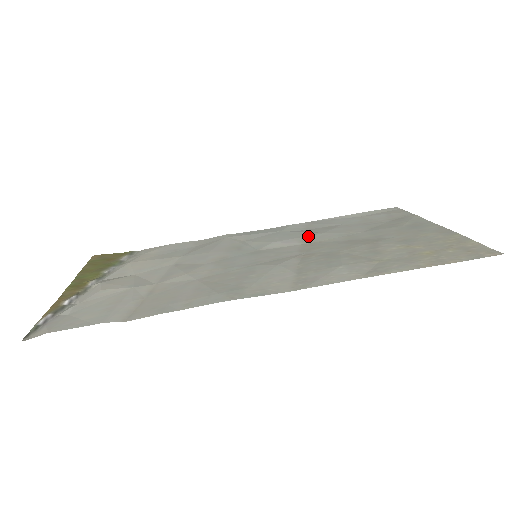
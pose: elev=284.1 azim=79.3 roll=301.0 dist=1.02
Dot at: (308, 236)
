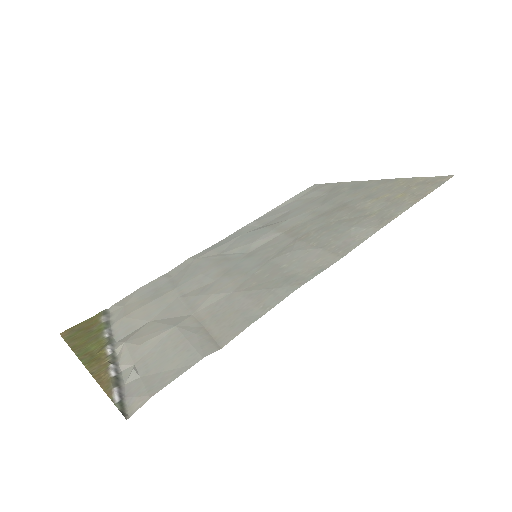
Dot at: (278, 226)
